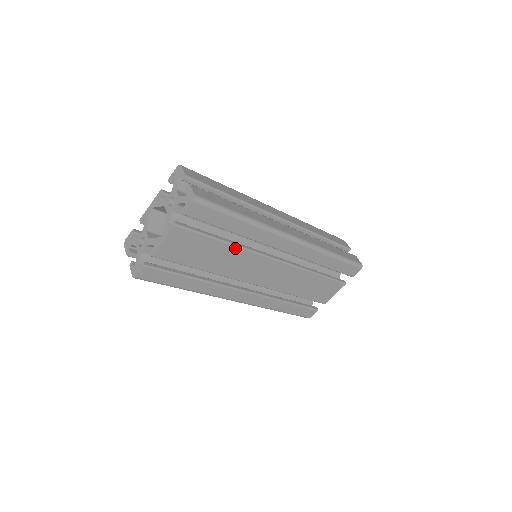
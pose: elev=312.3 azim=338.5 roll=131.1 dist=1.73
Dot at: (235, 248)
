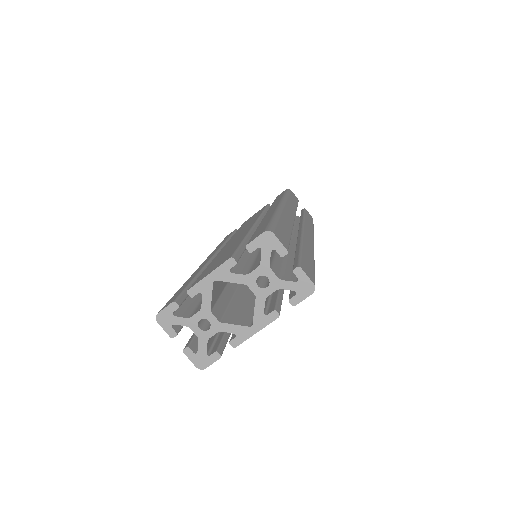
Dot at: occluded
